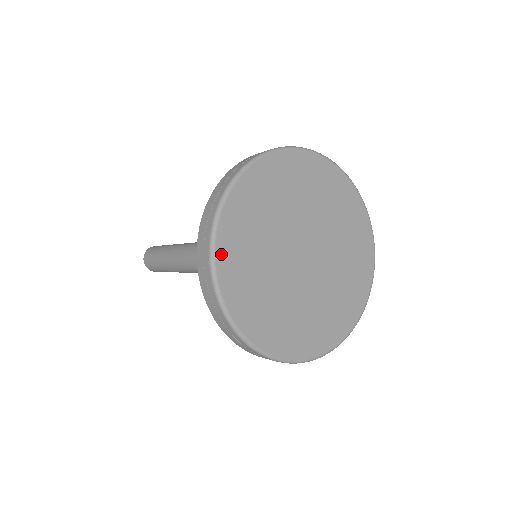
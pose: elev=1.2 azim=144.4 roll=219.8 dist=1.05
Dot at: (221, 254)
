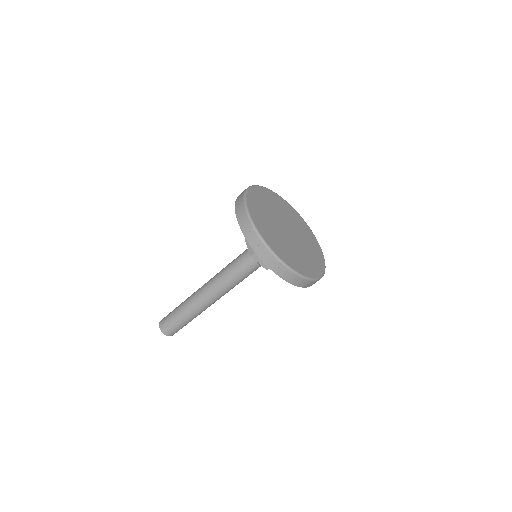
Dot at: (251, 192)
